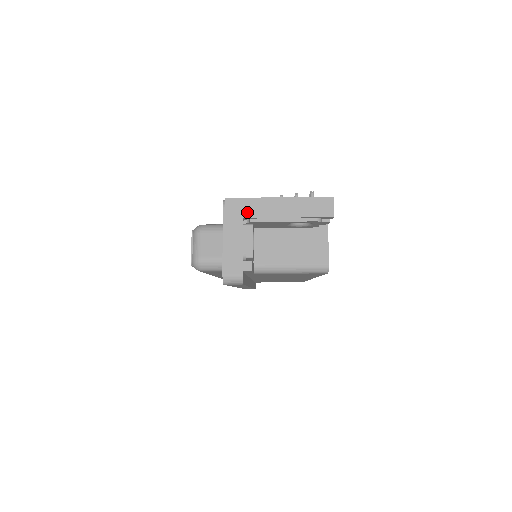
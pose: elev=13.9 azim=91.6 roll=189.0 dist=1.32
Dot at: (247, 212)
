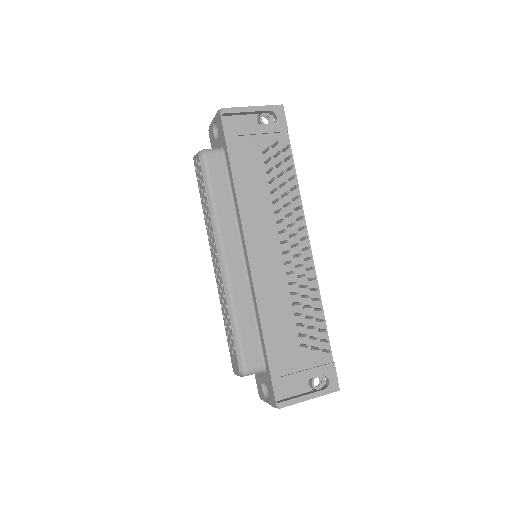
Dot at: occluded
